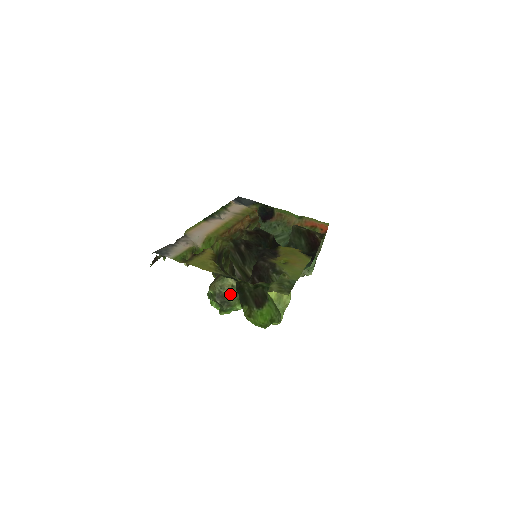
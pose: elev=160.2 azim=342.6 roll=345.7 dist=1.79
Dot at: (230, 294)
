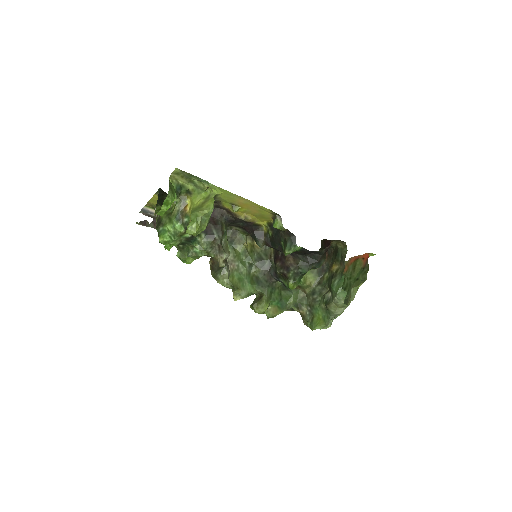
Dot at: (164, 214)
